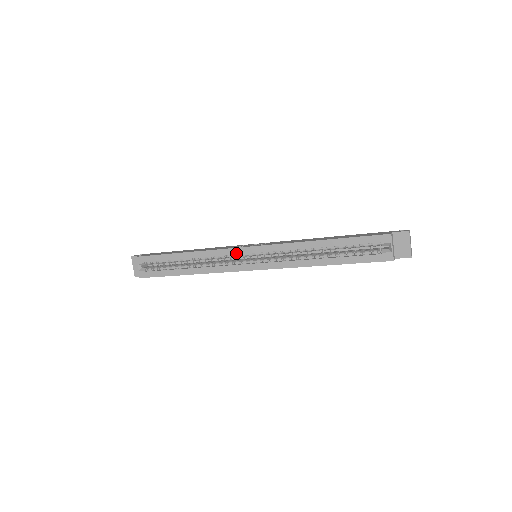
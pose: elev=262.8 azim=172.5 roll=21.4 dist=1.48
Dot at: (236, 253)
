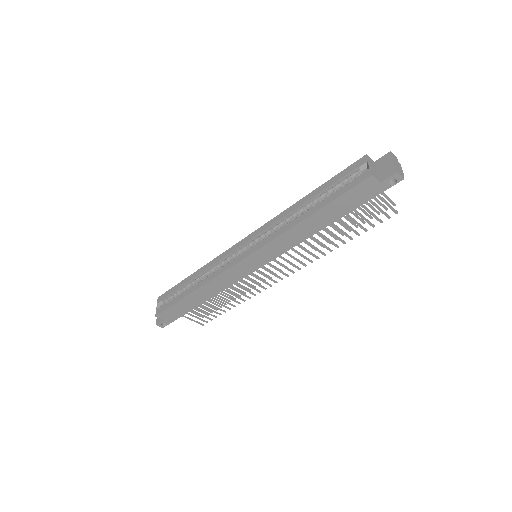
Dot at: (233, 250)
